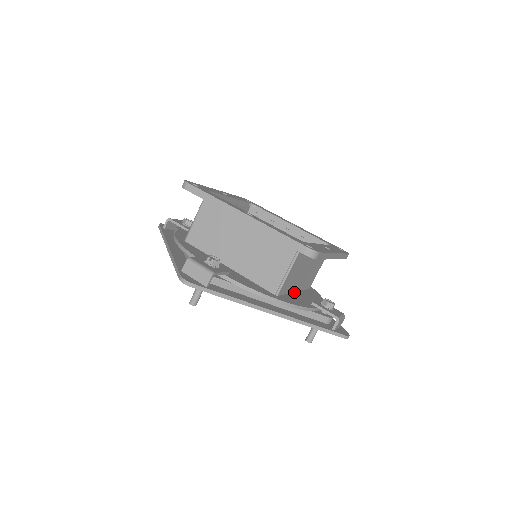
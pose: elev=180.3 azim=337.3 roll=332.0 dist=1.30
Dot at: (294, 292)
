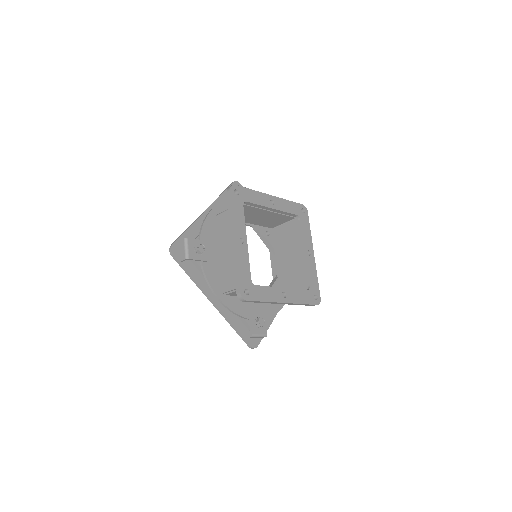
Dot at: occluded
